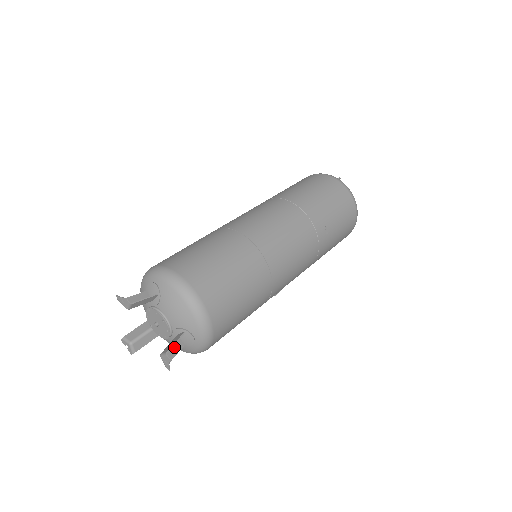
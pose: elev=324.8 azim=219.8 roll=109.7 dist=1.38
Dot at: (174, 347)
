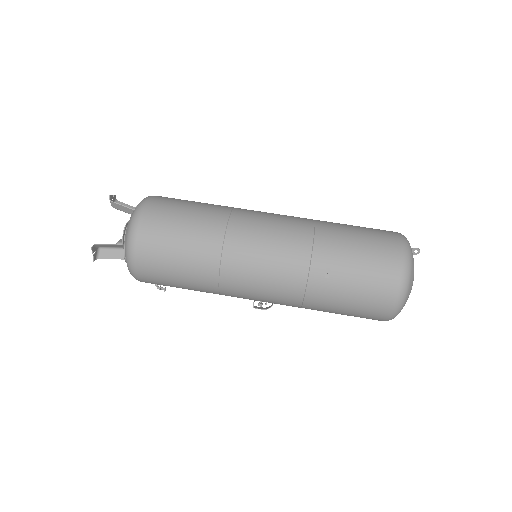
Dot at: (115, 253)
